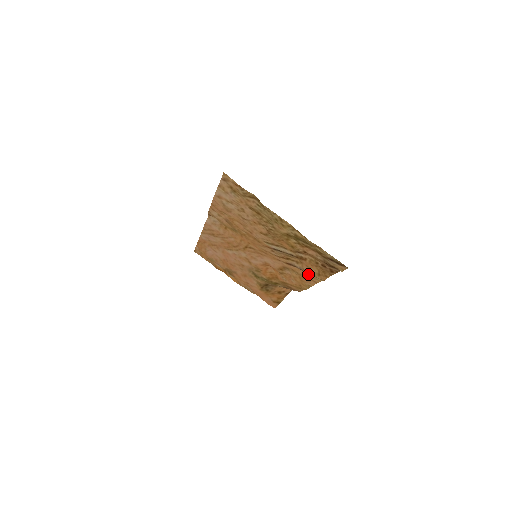
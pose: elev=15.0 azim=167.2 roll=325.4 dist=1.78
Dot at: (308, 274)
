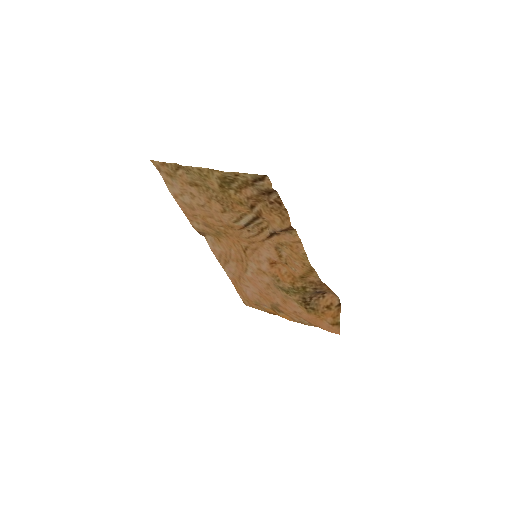
Dot at: (288, 236)
